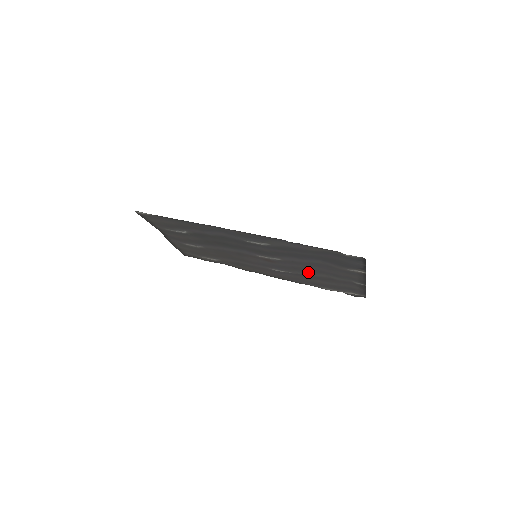
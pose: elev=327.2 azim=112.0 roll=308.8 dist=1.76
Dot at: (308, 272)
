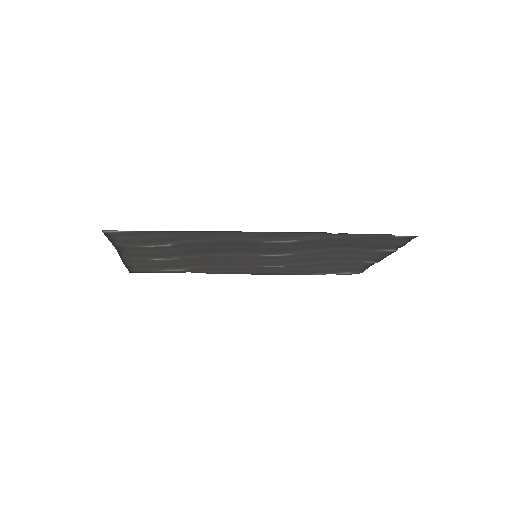
Dot at: (312, 261)
